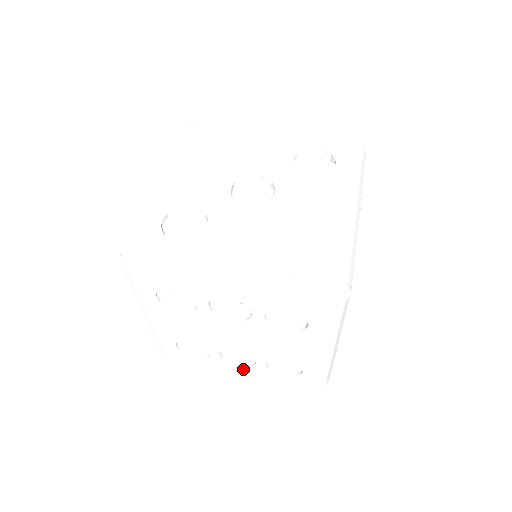
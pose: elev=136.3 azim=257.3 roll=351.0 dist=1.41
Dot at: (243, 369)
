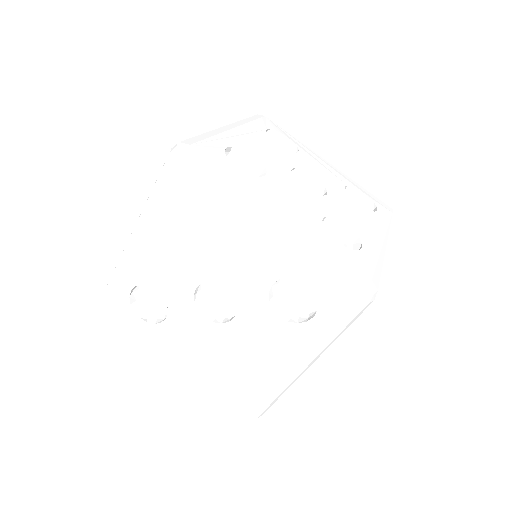
Dot at: occluded
